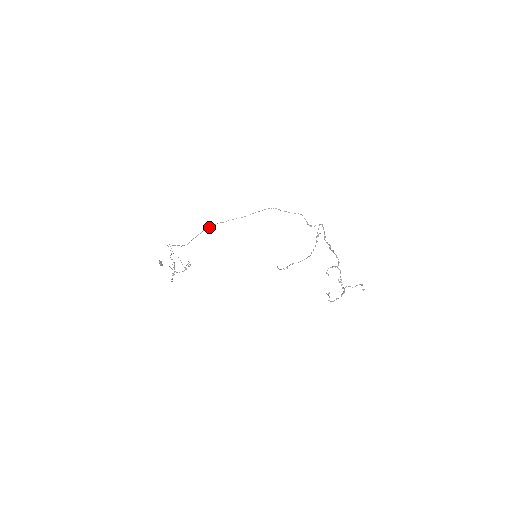
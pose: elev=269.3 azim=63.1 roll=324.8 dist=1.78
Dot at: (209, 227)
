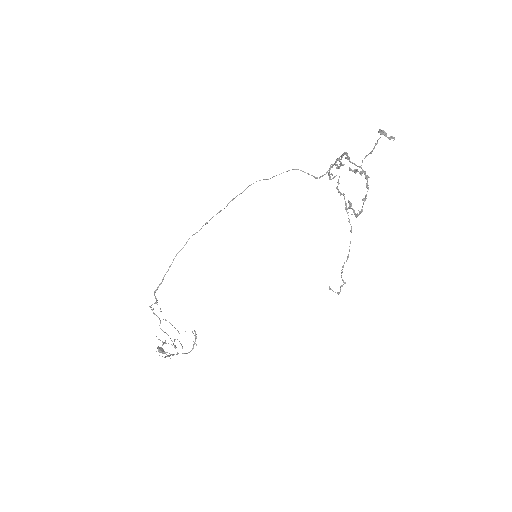
Dot at: (181, 249)
